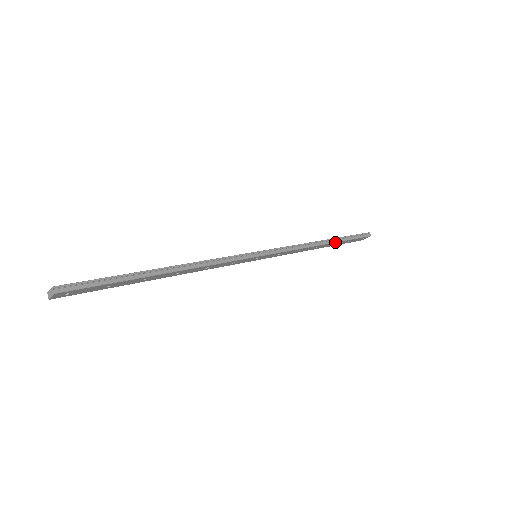
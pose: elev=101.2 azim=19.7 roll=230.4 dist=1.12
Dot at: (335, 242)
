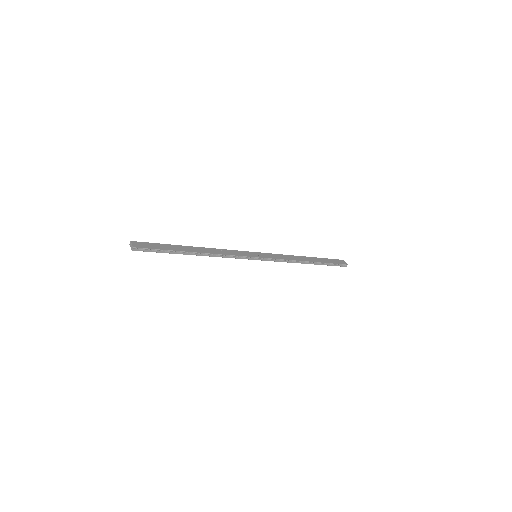
Dot at: (315, 264)
